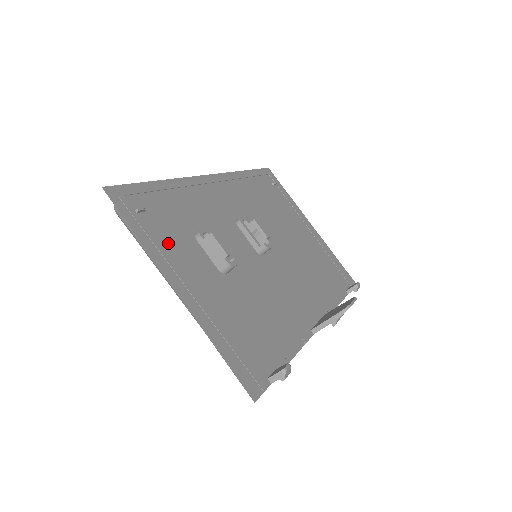
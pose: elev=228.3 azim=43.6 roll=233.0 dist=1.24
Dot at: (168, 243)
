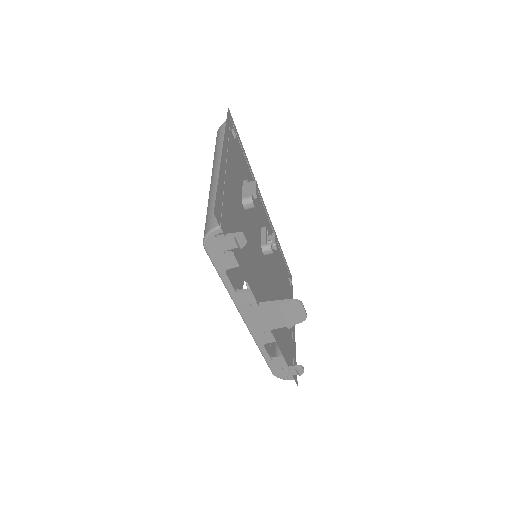
Dot at: (233, 153)
